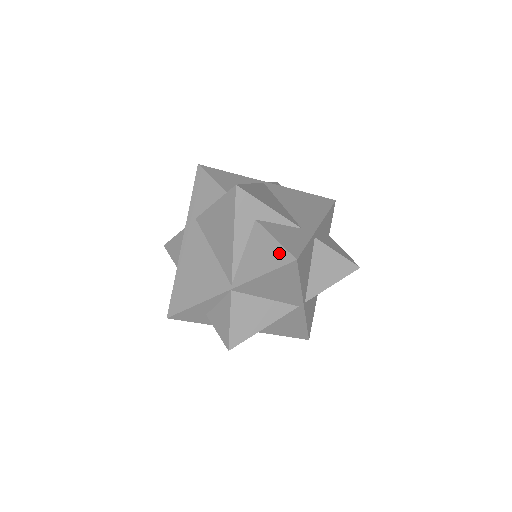
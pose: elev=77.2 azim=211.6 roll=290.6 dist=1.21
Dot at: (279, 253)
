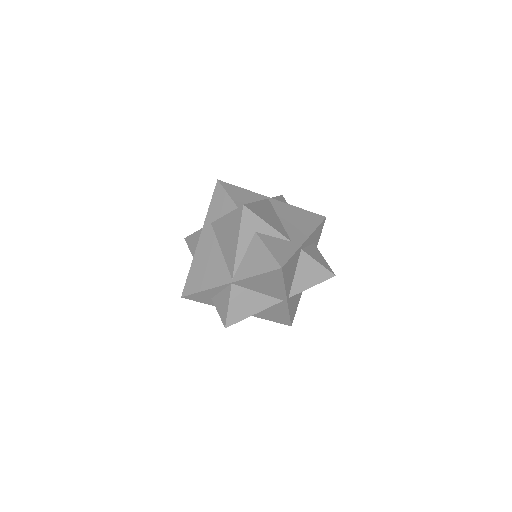
Dot at: (270, 261)
